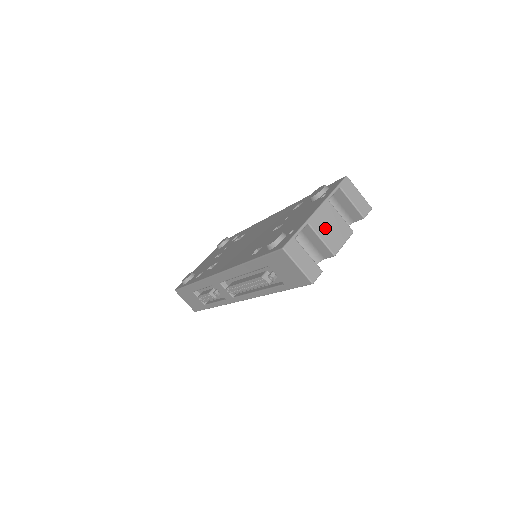
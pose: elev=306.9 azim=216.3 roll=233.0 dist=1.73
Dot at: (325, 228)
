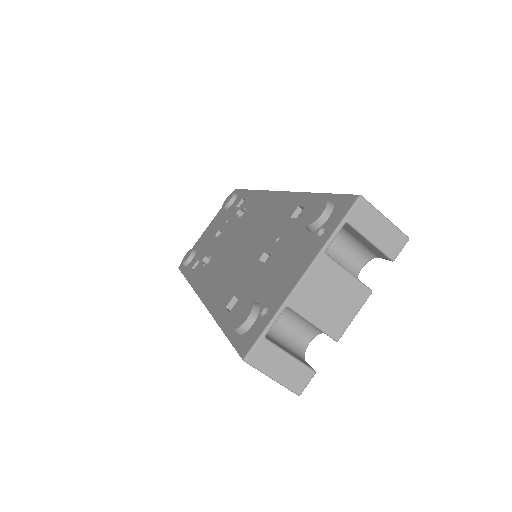
Dot at: (319, 303)
